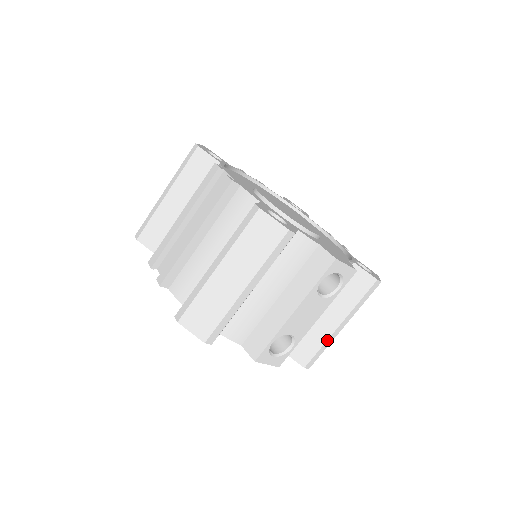
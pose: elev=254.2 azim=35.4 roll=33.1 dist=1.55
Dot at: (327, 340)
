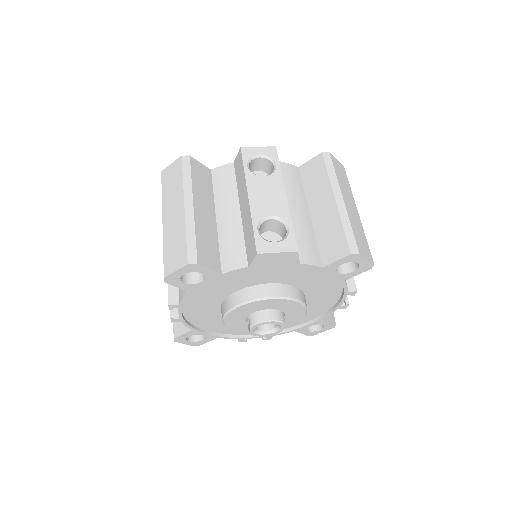
Dot at: (340, 218)
